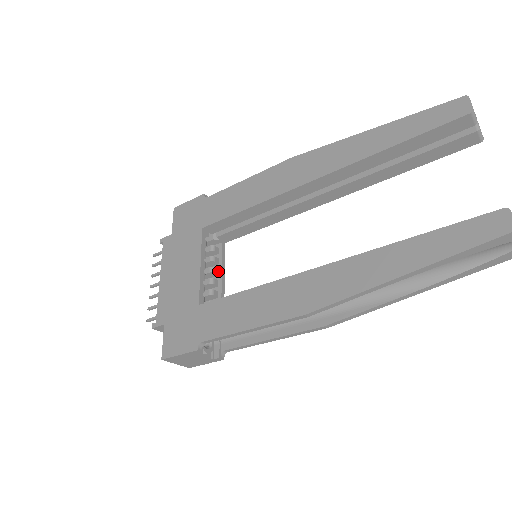
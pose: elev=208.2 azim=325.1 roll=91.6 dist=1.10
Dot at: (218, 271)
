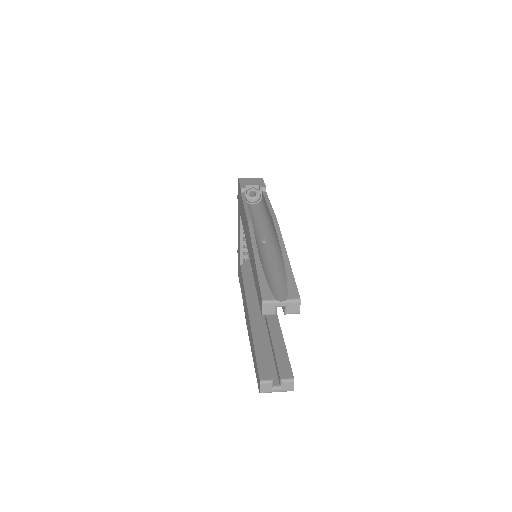
Dot at: occluded
